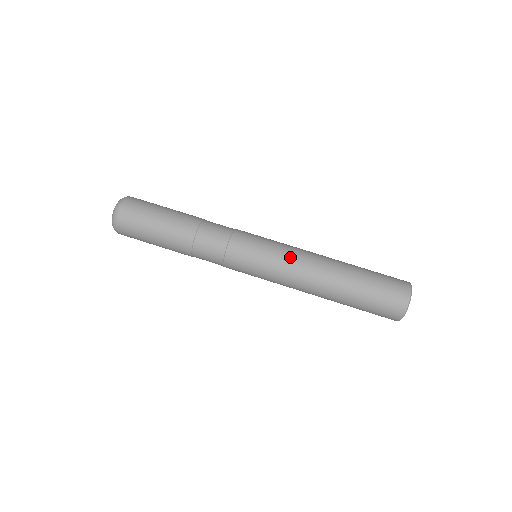
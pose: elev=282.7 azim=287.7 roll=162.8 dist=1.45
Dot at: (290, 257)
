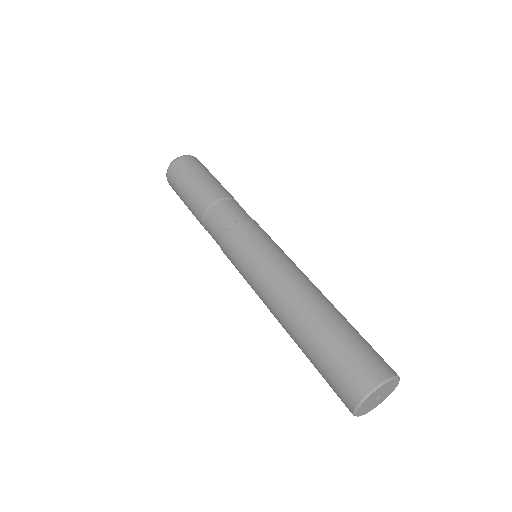
Dot at: (294, 263)
